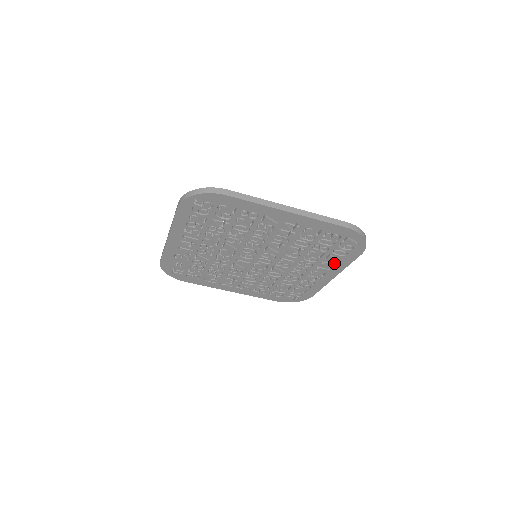
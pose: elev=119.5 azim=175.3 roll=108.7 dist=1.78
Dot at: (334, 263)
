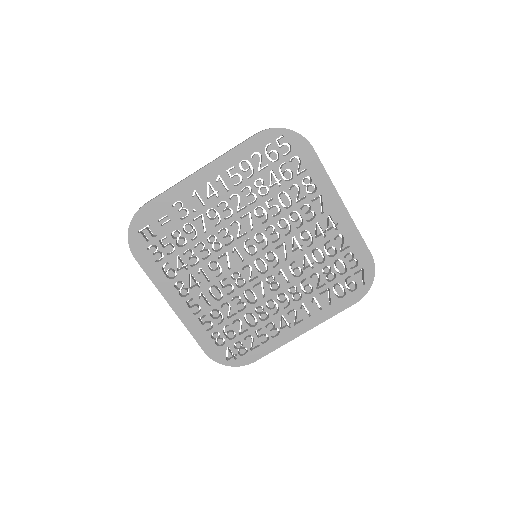
Dot at: (322, 306)
